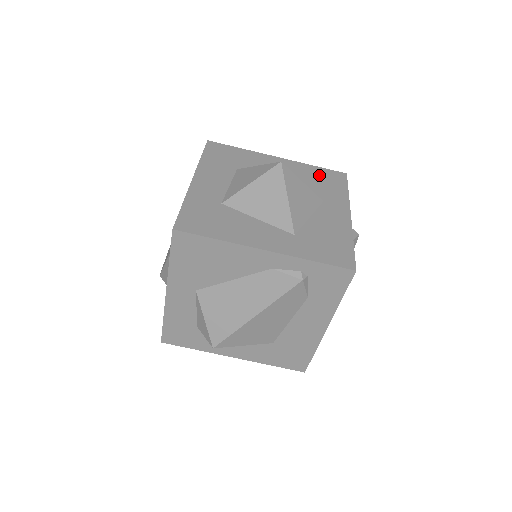
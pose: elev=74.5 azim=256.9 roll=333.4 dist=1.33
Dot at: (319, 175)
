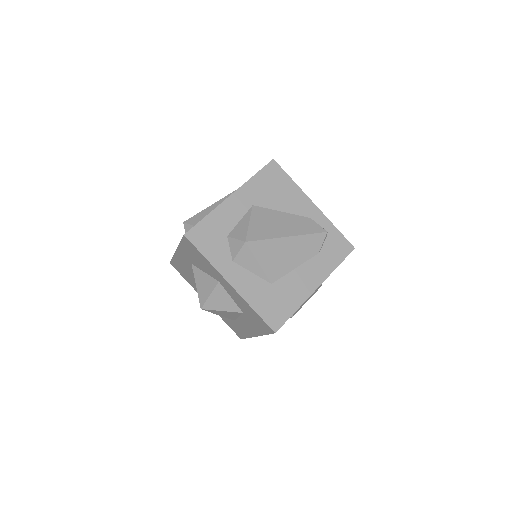
Dot at: occluded
